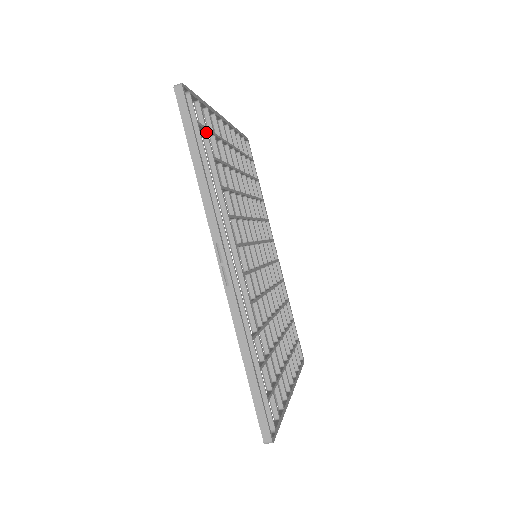
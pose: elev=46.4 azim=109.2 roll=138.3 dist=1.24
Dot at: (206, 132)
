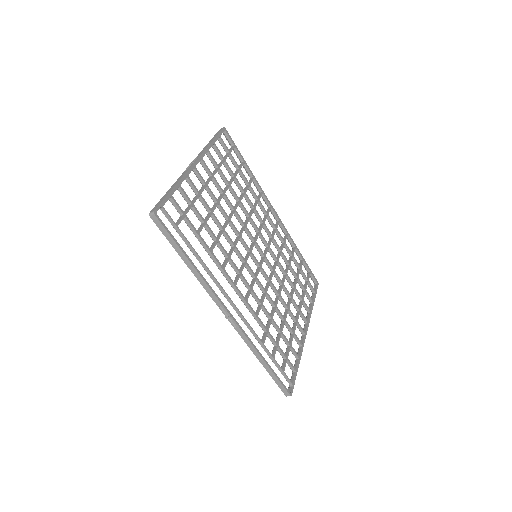
Dot at: (185, 218)
